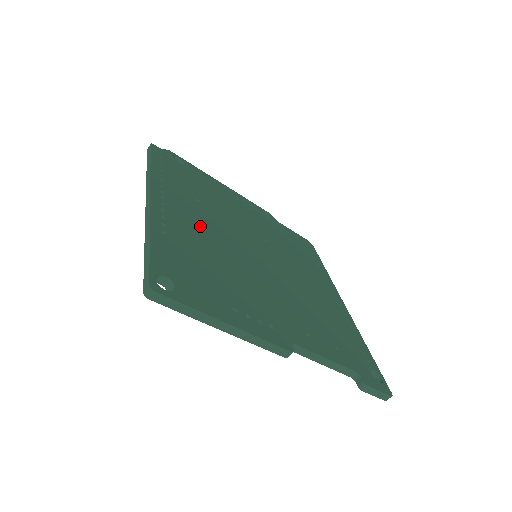
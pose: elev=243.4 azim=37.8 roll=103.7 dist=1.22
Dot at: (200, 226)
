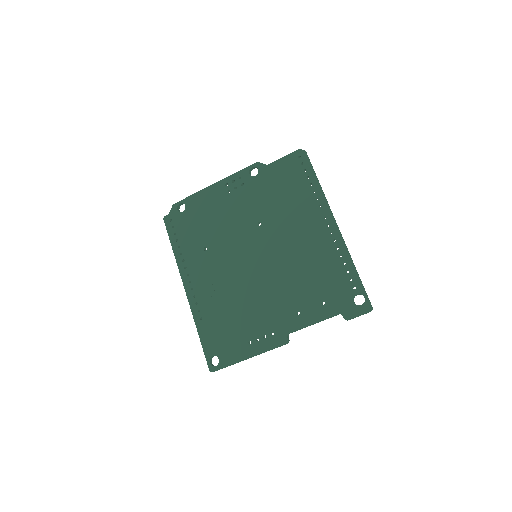
Dot at: (215, 281)
